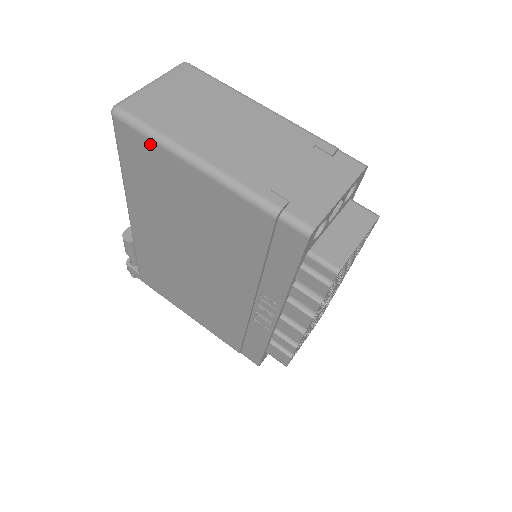
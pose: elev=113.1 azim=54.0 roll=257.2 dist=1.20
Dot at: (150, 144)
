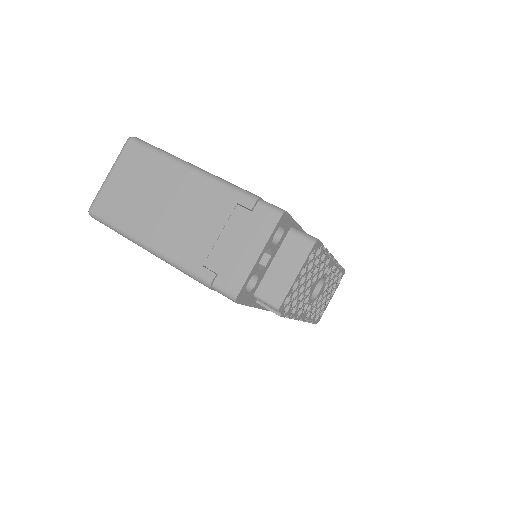
Dot at: occluded
